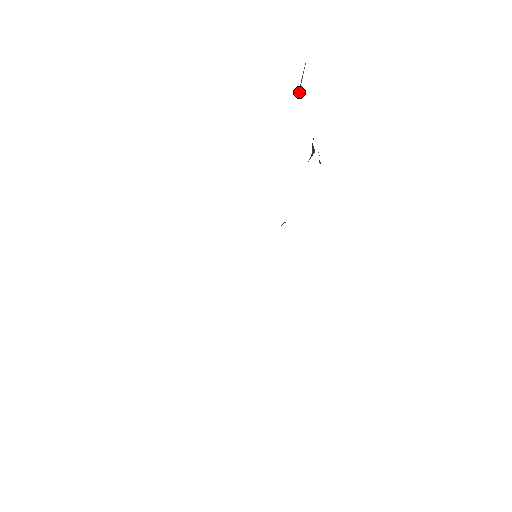
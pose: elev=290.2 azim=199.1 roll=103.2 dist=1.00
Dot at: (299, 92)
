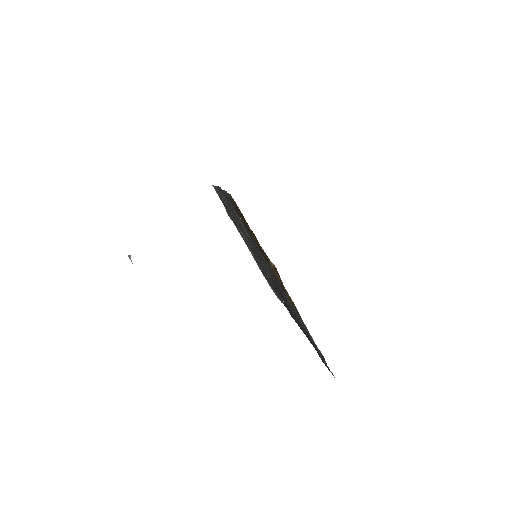
Dot at: occluded
